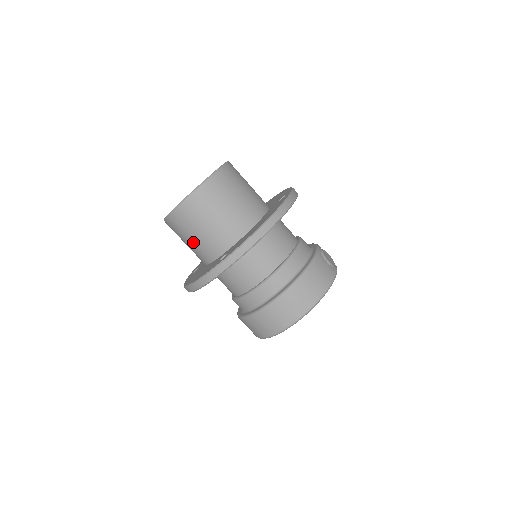
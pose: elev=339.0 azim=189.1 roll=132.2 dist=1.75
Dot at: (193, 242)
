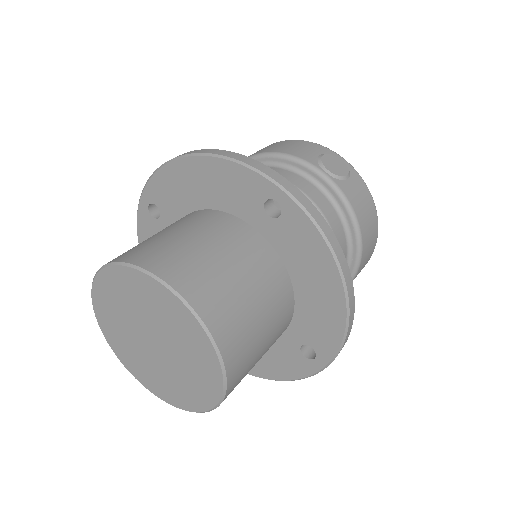
Dot at: occluded
